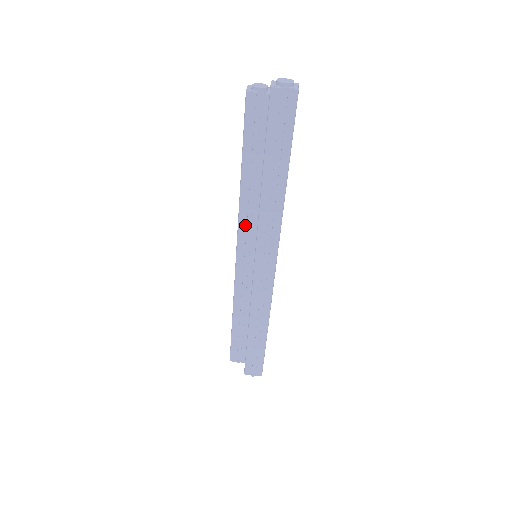
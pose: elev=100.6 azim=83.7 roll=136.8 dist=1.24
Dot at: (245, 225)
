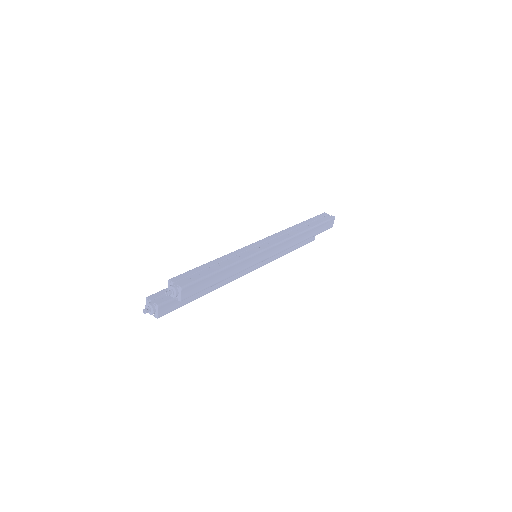
Dot at: occluded
